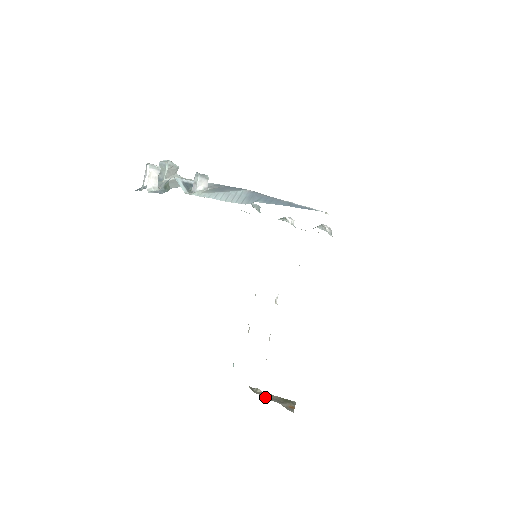
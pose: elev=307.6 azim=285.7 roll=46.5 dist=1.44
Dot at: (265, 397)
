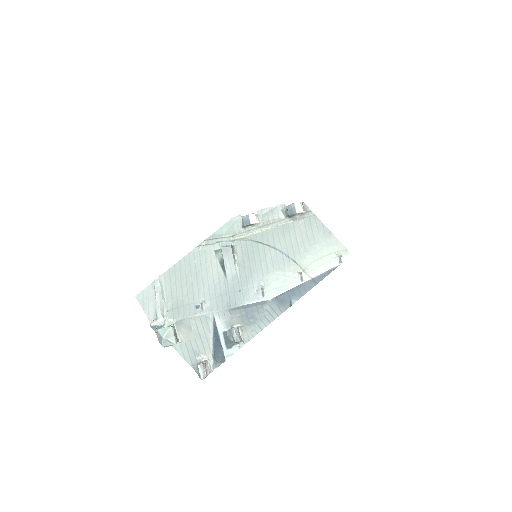
Dot at: occluded
